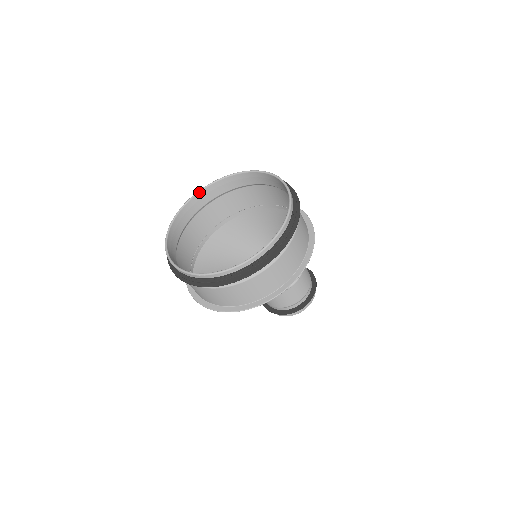
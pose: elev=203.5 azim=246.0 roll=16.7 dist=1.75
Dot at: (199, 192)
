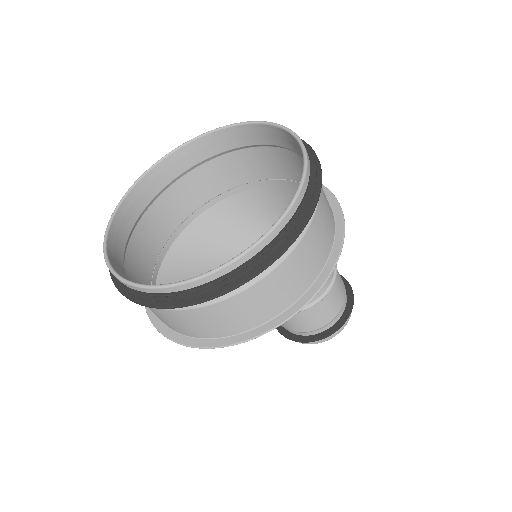
Dot at: (189, 142)
